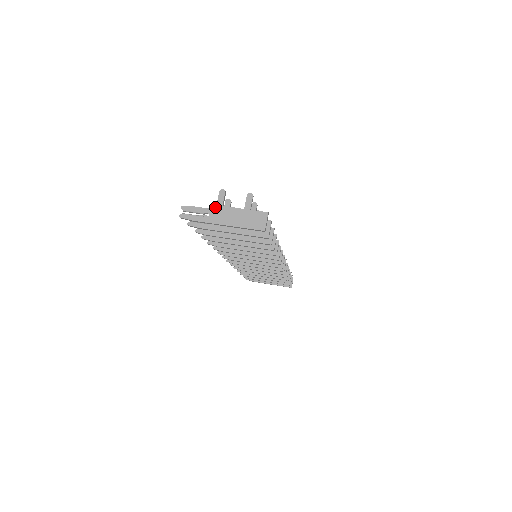
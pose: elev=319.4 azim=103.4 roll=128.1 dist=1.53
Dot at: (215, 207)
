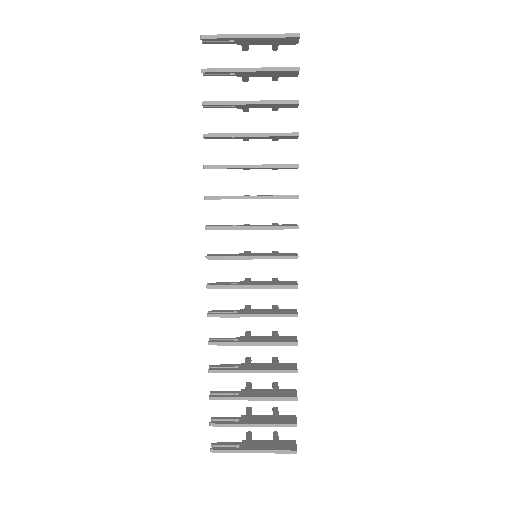
Dot at: occluded
